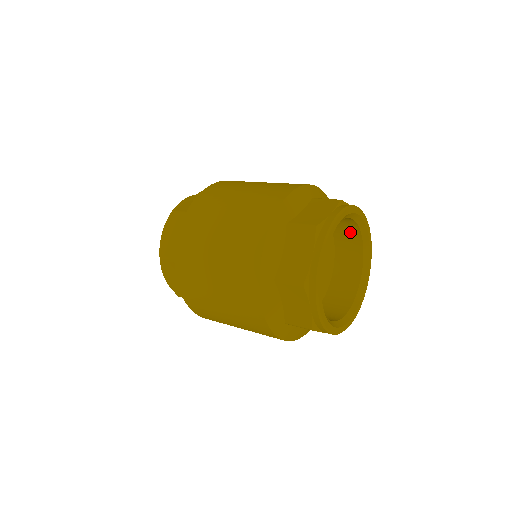
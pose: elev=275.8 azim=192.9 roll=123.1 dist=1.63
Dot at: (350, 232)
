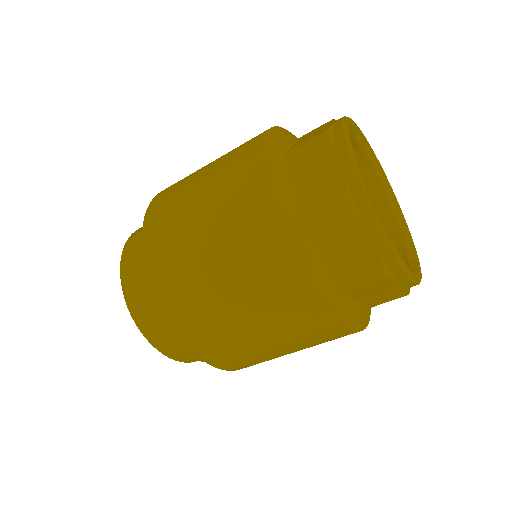
Dot at: occluded
